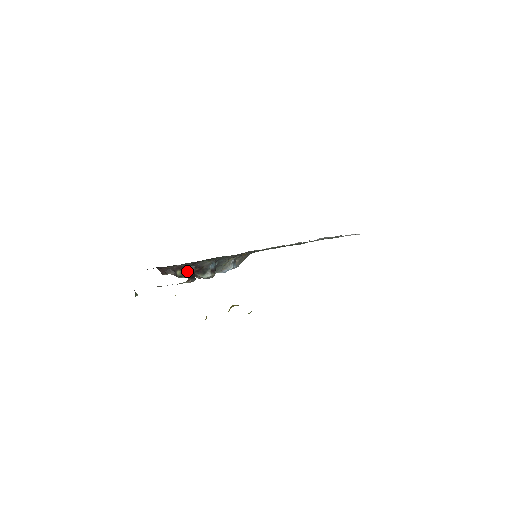
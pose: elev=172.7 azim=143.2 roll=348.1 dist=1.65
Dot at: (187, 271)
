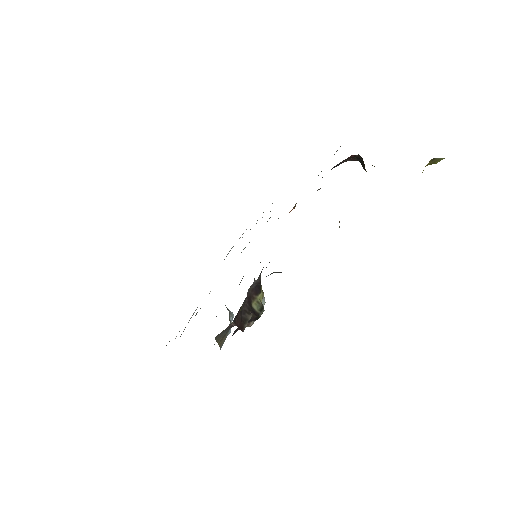
Dot at: (261, 292)
